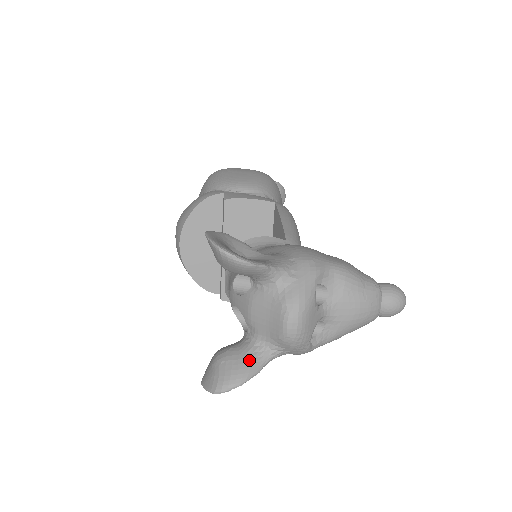
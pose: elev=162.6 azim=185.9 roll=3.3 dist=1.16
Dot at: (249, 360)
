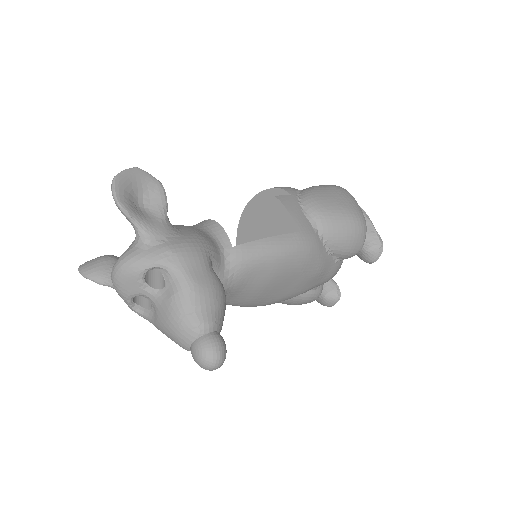
Dot at: (104, 272)
